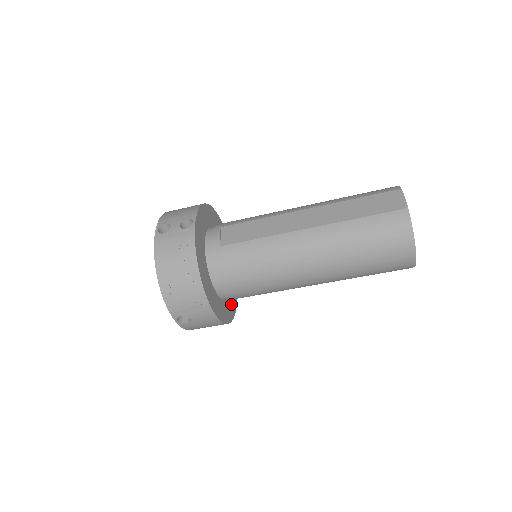
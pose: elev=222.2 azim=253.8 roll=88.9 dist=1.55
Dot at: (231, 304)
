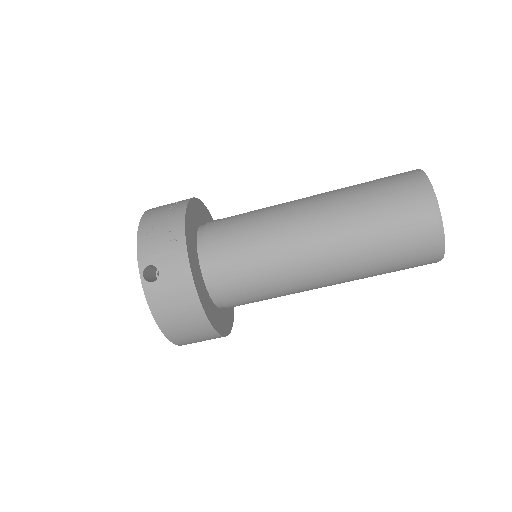
Dot at: (216, 317)
